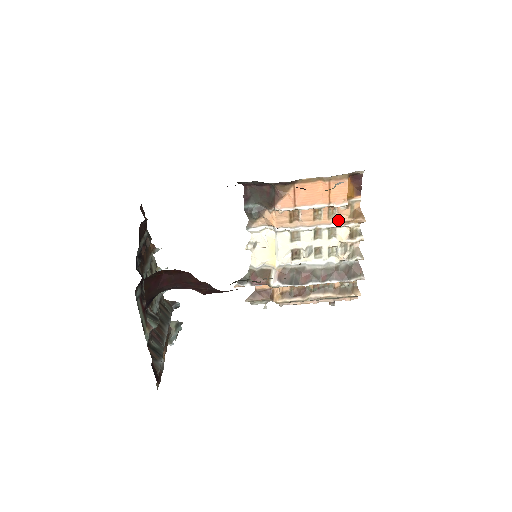
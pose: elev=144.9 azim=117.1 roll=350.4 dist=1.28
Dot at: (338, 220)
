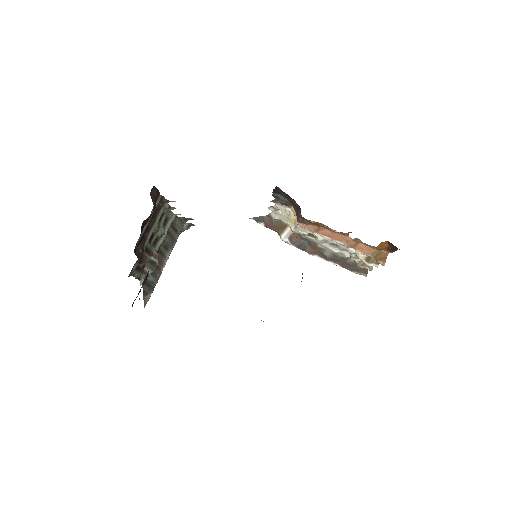
Dot at: occluded
